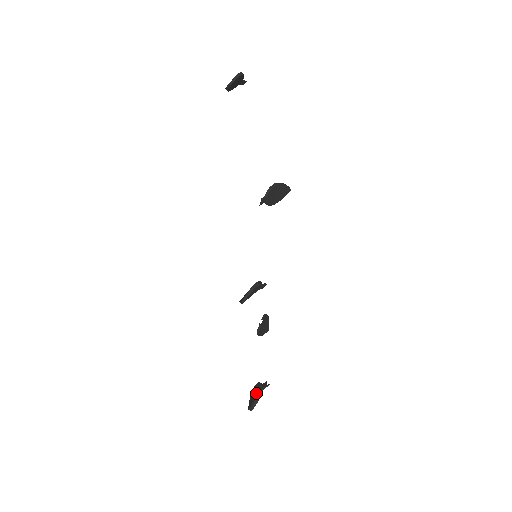
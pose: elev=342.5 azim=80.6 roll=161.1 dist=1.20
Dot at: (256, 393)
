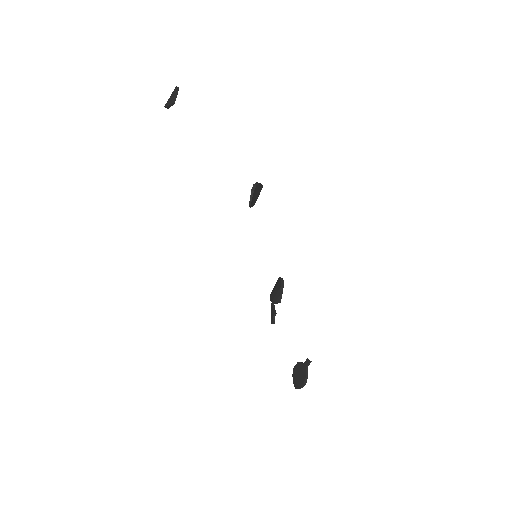
Dot at: (302, 372)
